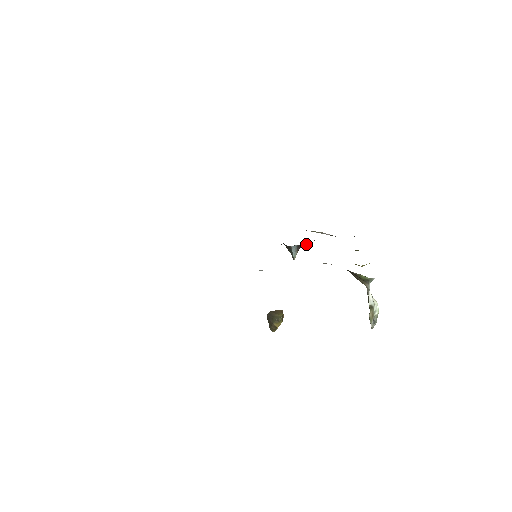
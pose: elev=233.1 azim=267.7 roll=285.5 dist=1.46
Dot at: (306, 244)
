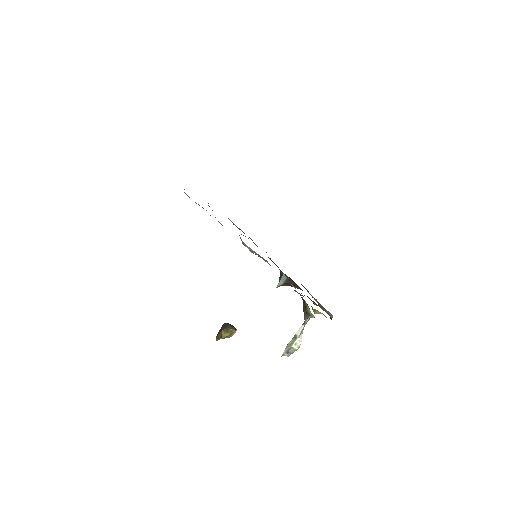
Dot at: (294, 284)
